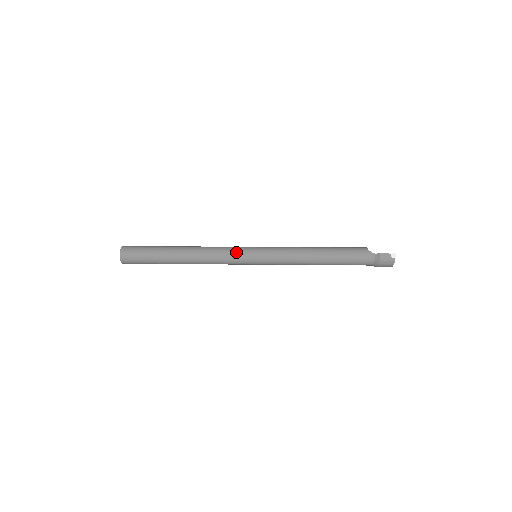
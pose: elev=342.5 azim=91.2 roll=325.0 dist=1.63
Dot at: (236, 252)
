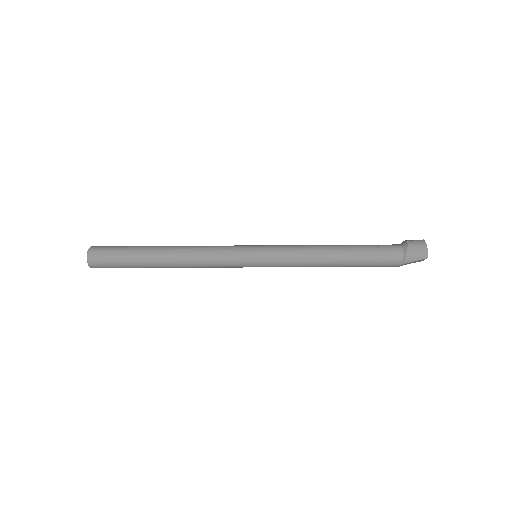
Dot at: occluded
